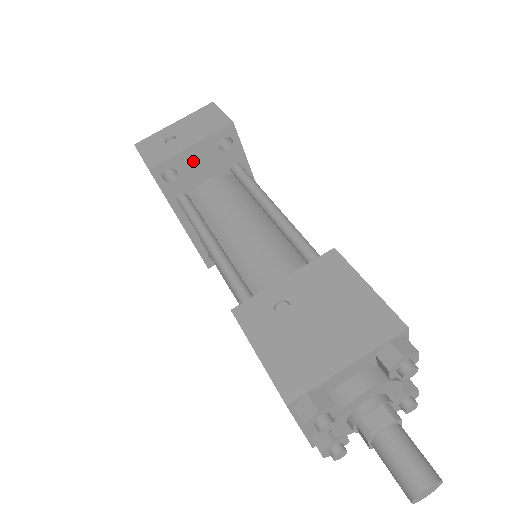
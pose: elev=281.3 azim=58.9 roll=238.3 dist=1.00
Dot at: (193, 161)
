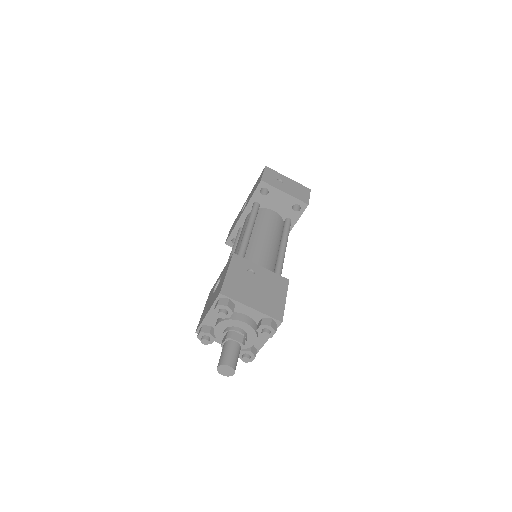
Dot at: (278, 198)
